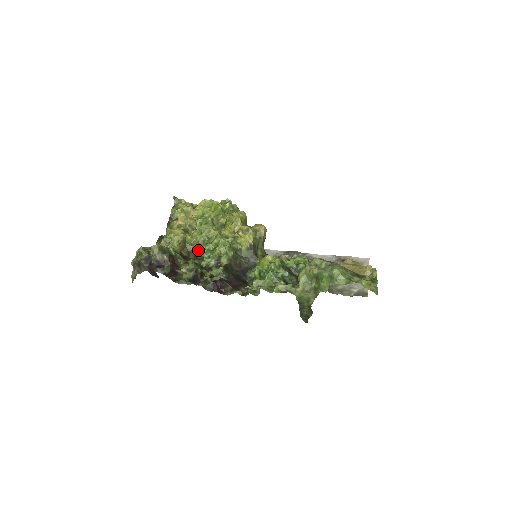
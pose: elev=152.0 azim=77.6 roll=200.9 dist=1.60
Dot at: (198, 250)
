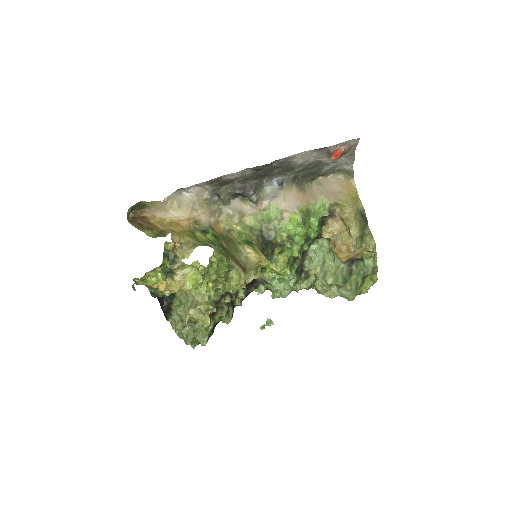
Dot at: occluded
